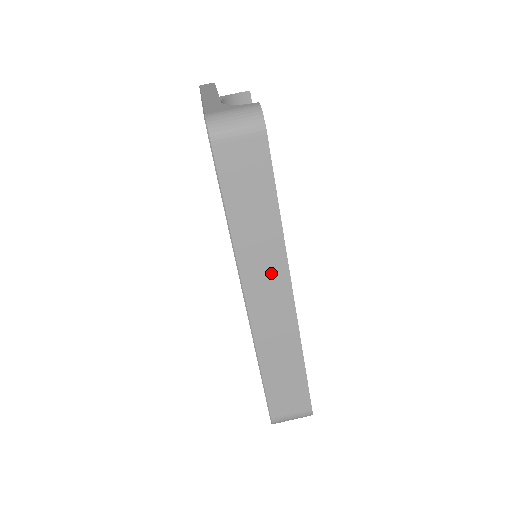
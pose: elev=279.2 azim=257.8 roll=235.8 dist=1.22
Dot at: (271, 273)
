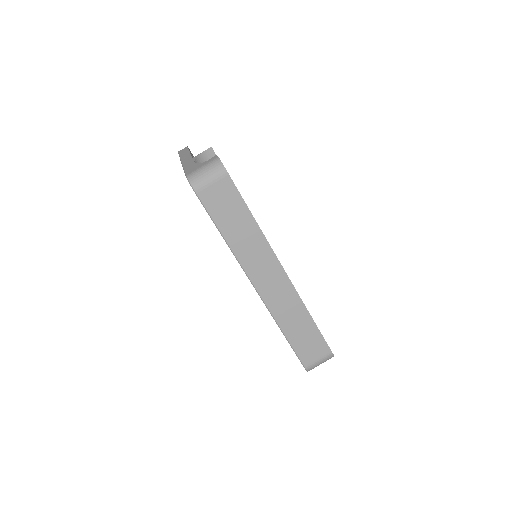
Dot at: (265, 263)
